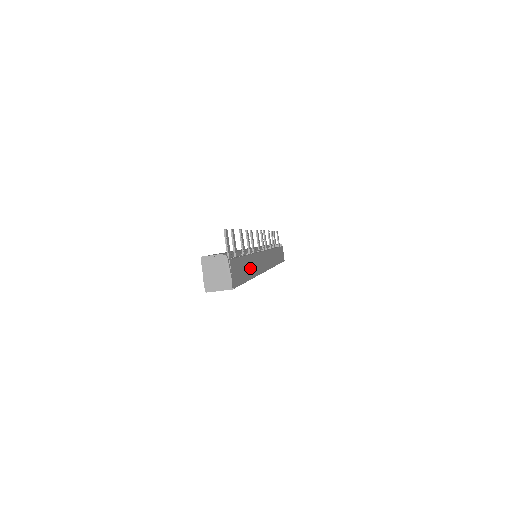
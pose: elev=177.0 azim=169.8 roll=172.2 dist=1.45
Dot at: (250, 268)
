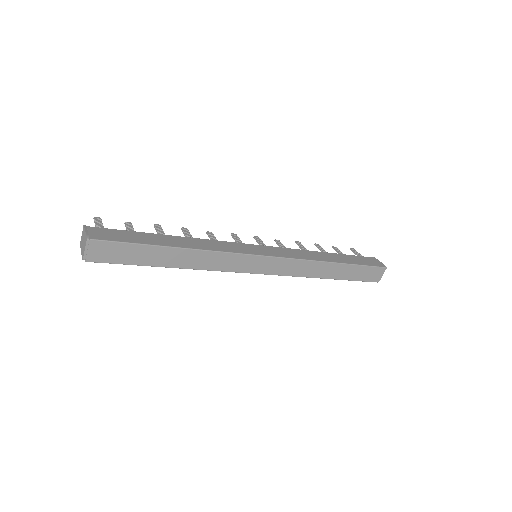
Dot at: (173, 242)
